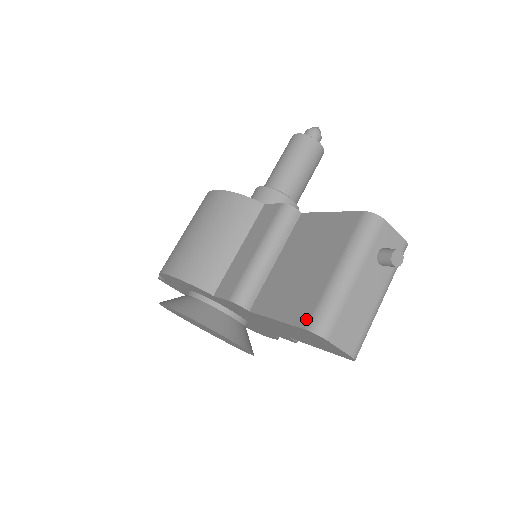
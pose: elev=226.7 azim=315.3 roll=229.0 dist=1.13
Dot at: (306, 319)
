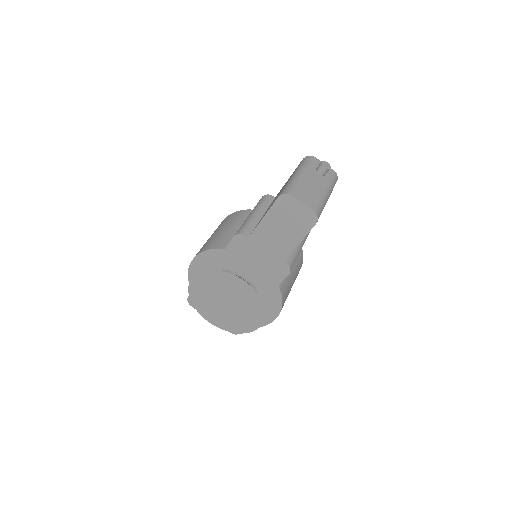
Dot at: (278, 196)
